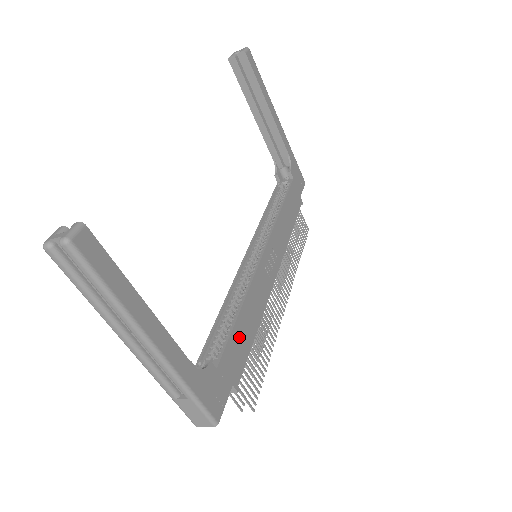
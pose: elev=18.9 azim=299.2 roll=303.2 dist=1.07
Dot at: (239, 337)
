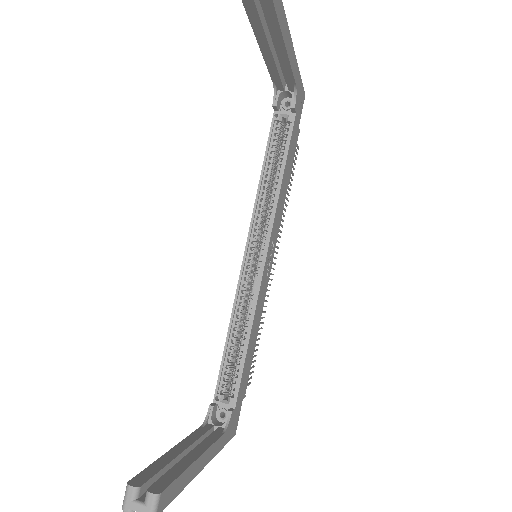
Dot at: (247, 363)
